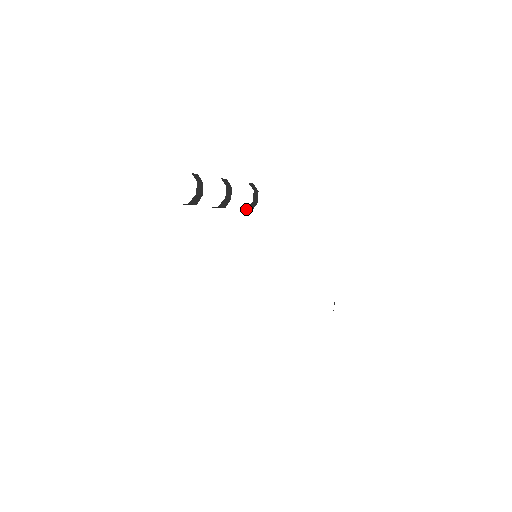
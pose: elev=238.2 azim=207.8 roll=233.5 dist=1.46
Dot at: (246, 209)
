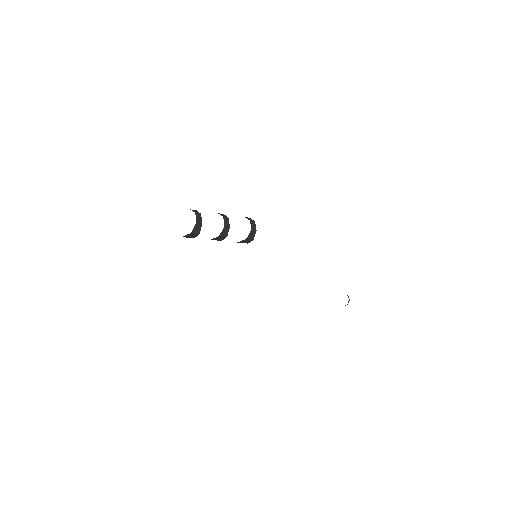
Dot at: (247, 238)
